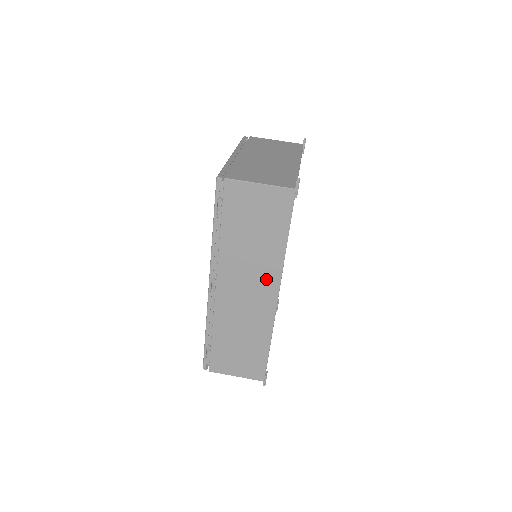
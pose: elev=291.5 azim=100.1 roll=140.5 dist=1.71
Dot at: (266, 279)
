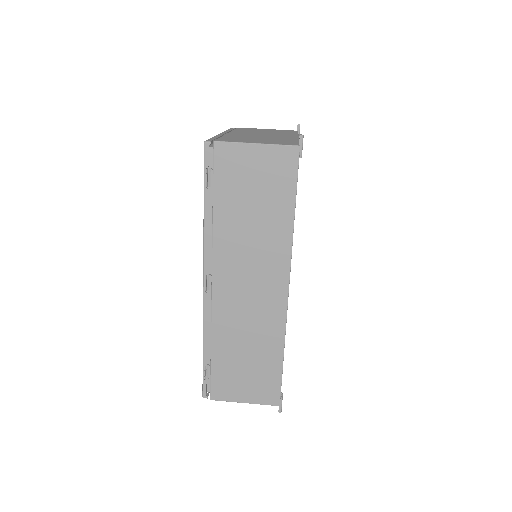
Dot at: (272, 267)
